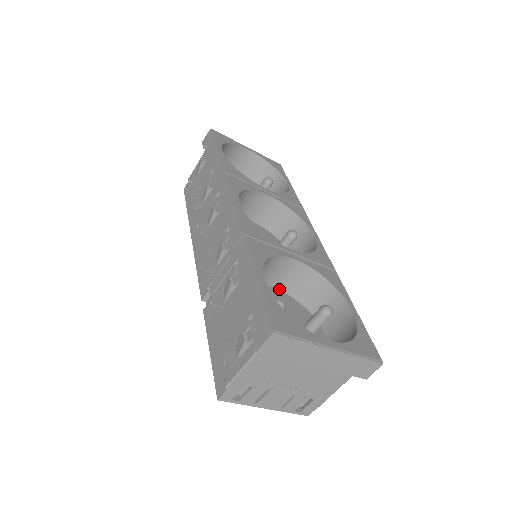
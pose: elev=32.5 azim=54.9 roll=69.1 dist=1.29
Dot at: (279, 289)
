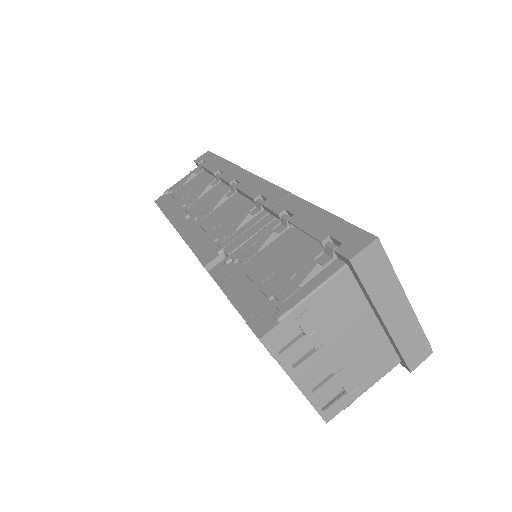
Dot at: occluded
